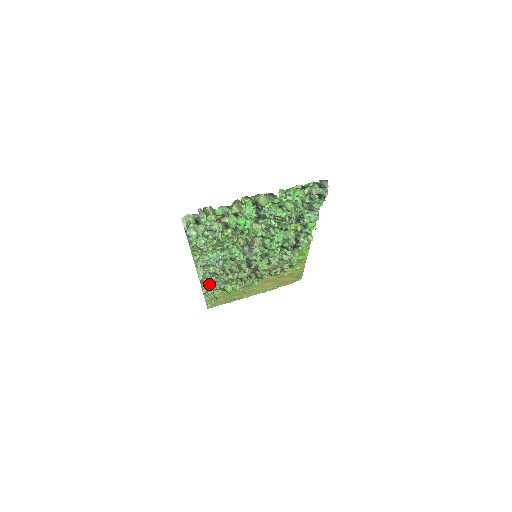
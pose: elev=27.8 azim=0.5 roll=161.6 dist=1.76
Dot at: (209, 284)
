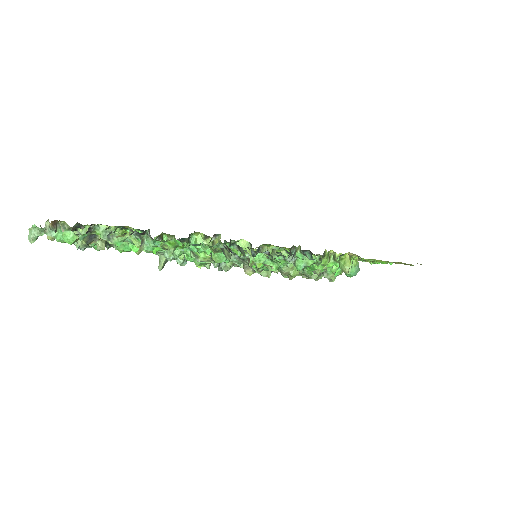
Dot at: occluded
